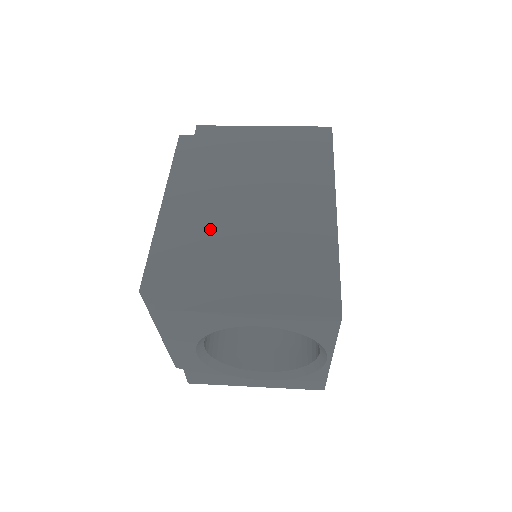
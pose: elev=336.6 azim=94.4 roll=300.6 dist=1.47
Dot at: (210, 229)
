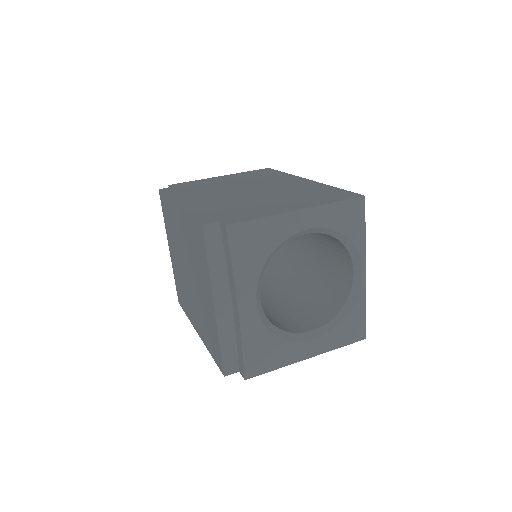
Dot at: (229, 201)
